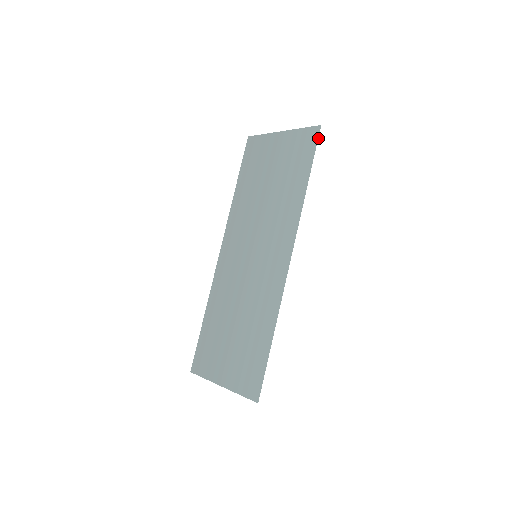
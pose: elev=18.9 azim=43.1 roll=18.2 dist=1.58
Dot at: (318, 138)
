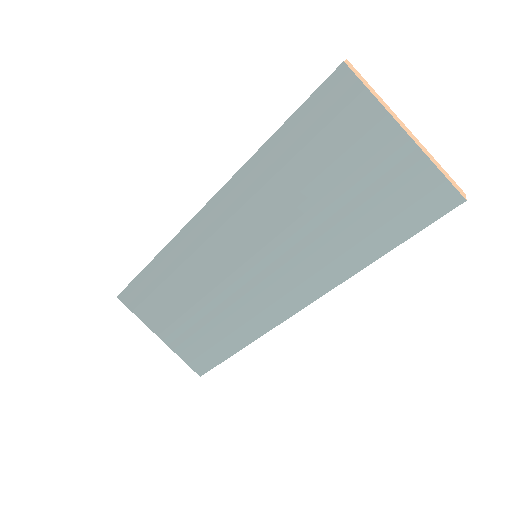
Dot at: occluded
